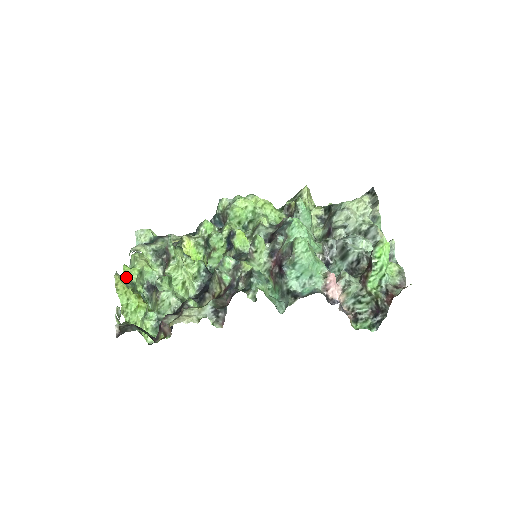
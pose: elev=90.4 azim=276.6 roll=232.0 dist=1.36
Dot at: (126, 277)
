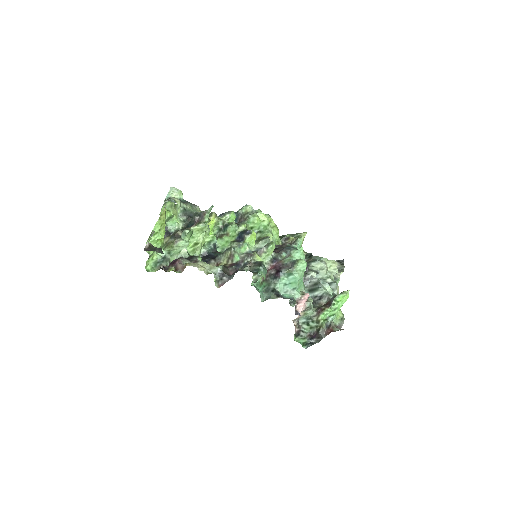
Dot at: occluded
